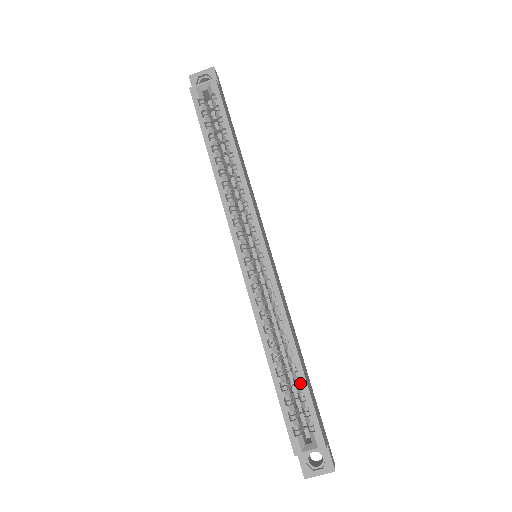
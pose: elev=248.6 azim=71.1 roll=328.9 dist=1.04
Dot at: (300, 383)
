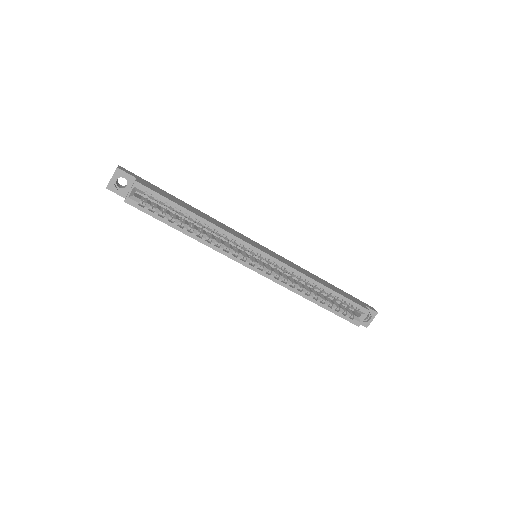
Dot at: (336, 297)
